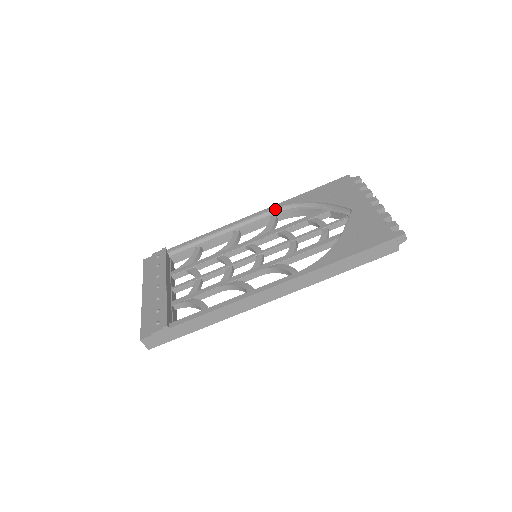
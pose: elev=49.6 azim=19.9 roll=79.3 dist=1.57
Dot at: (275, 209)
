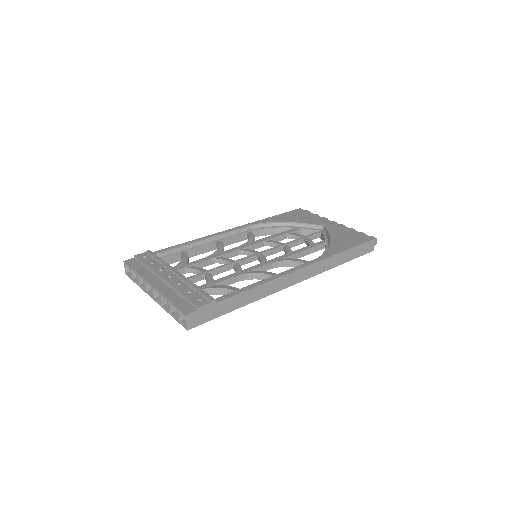
Dot at: (250, 226)
